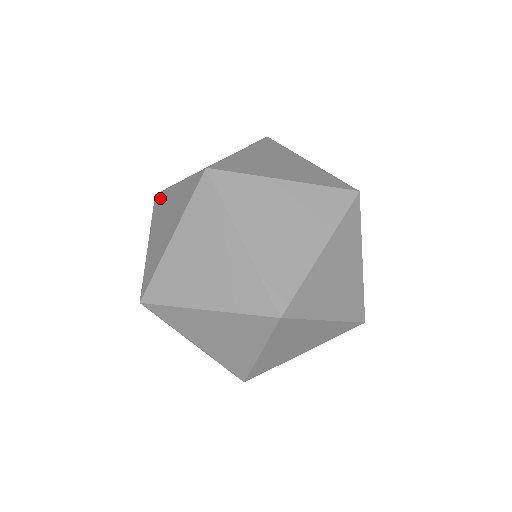
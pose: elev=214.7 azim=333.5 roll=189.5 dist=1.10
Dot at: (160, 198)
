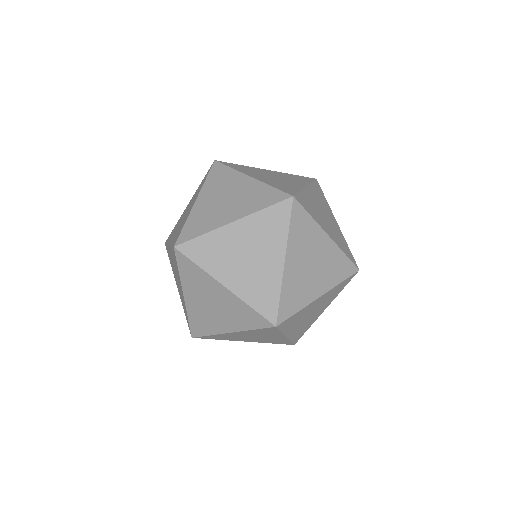
Dot at: (172, 231)
